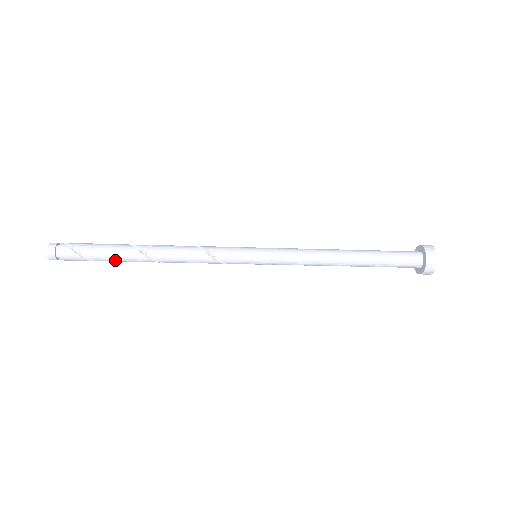
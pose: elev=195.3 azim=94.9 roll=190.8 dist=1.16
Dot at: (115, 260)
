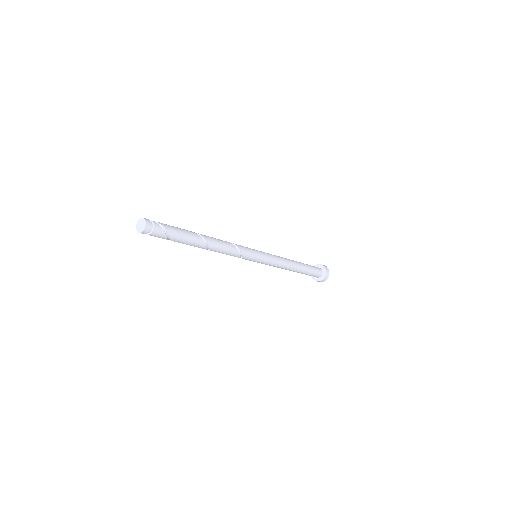
Dot at: (185, 243)
